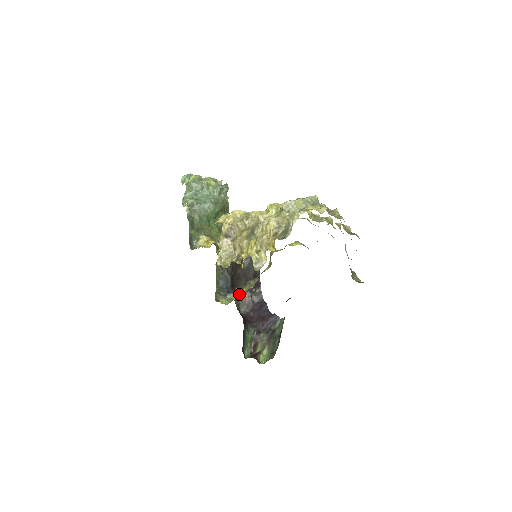
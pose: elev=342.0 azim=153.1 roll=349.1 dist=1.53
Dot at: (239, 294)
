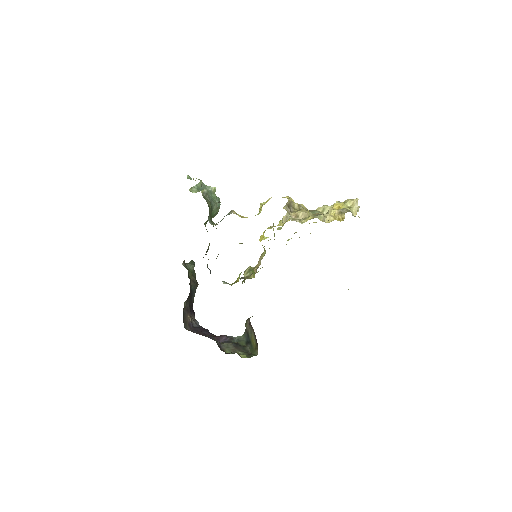
Dot at: (184, 310)
